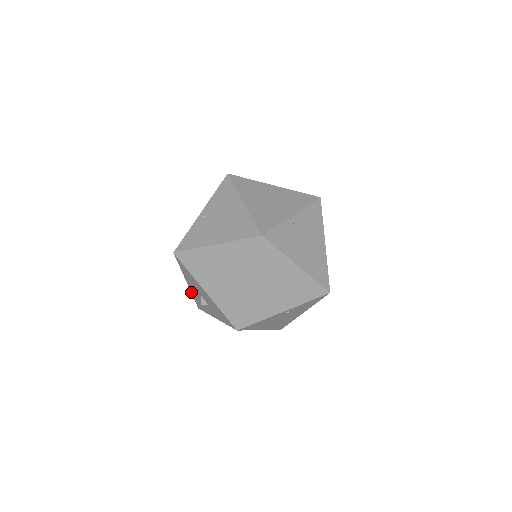
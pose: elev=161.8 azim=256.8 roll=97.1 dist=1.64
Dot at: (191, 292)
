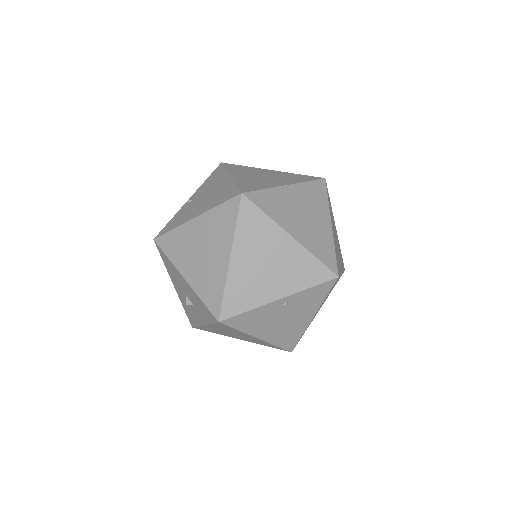
Dot at: occluded
